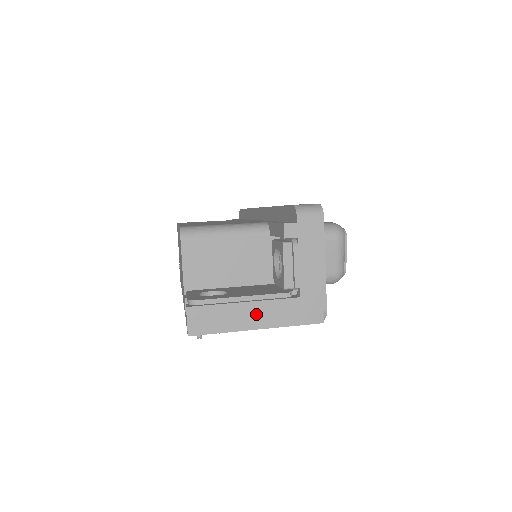
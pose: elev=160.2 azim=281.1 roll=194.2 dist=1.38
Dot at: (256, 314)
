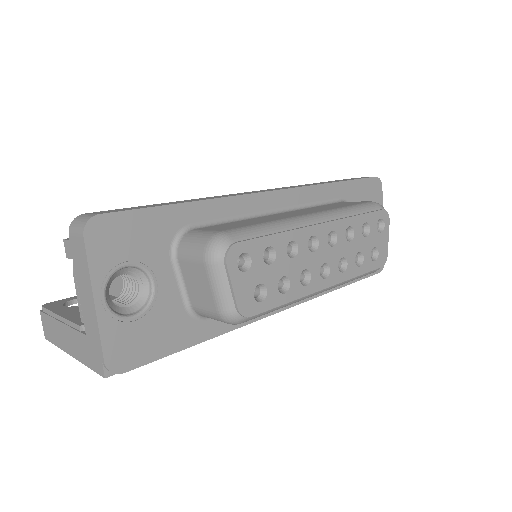
Dot at: (68, 338)
